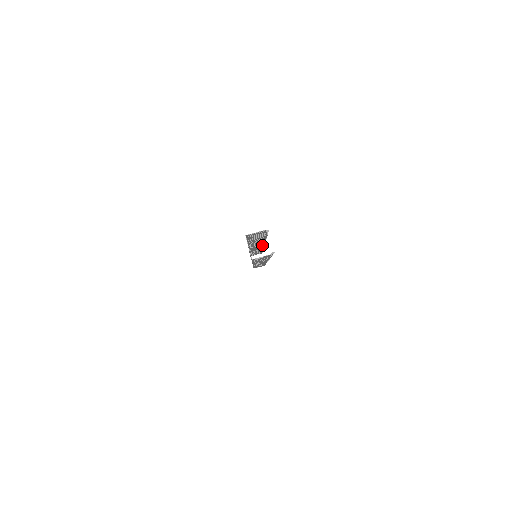
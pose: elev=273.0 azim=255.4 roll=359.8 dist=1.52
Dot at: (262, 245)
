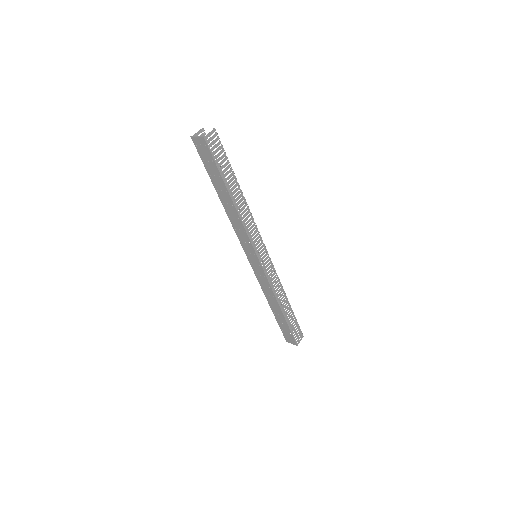
Dot at: occluded
